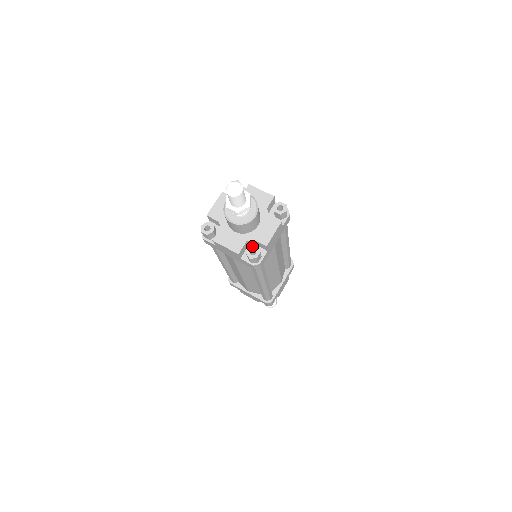
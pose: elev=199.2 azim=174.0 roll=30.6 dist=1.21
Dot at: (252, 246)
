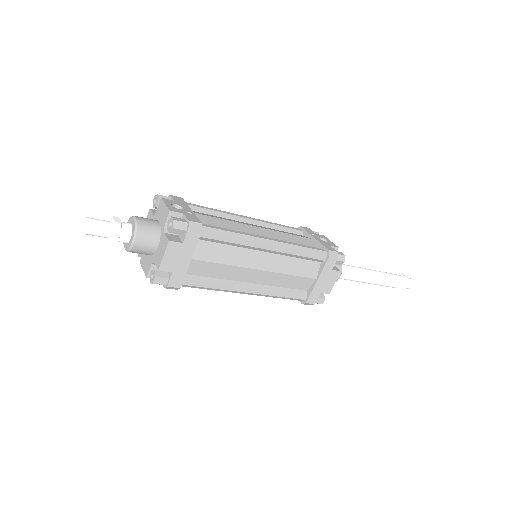
Dot at: (153, 270)
